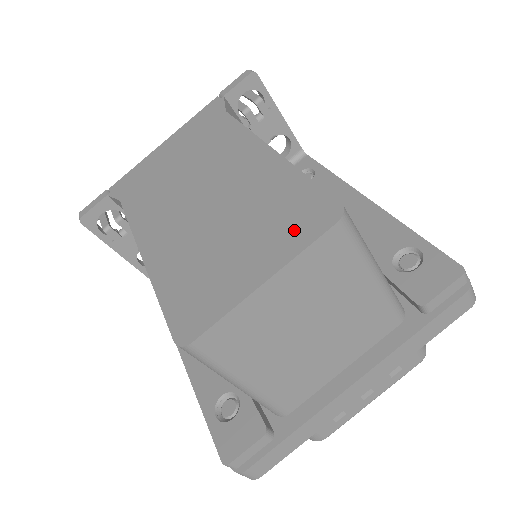
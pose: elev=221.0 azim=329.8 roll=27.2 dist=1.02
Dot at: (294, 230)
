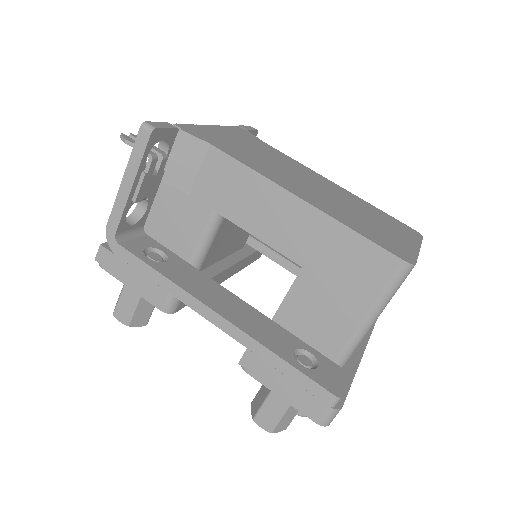
Dot at: (406, 231)
